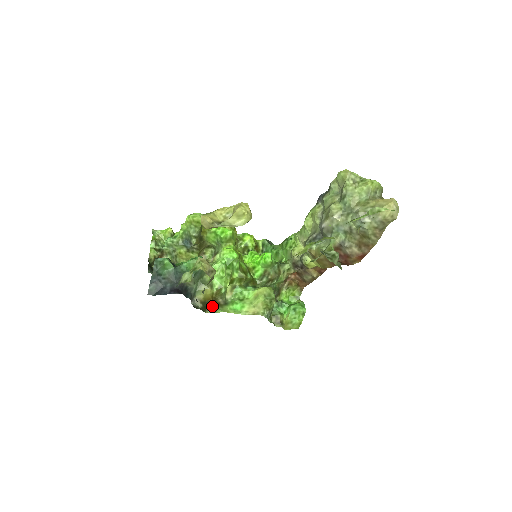
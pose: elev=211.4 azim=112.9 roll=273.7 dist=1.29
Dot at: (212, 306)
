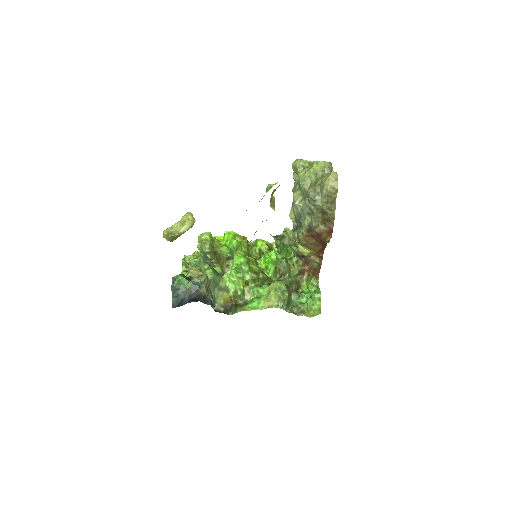
Dot at: (233, 308)
